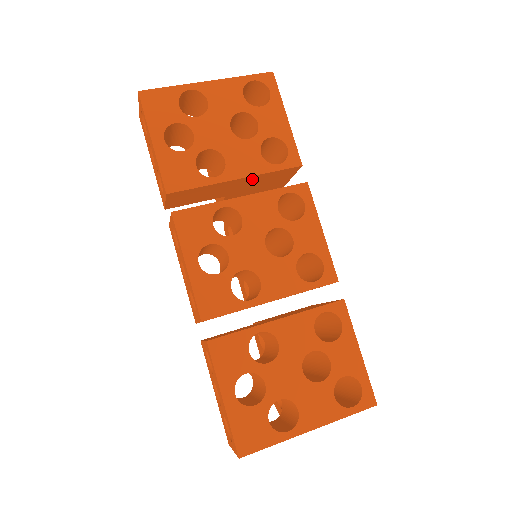
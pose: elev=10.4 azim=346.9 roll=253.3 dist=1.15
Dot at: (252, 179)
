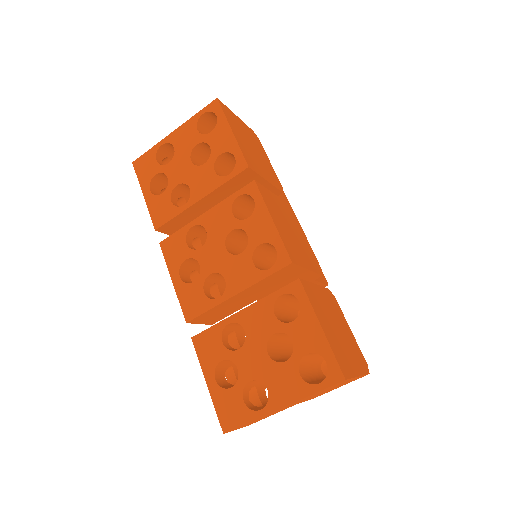
Dot at: (217, 194)
